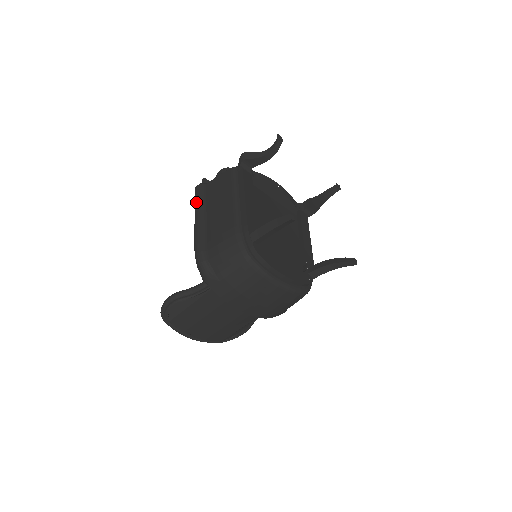
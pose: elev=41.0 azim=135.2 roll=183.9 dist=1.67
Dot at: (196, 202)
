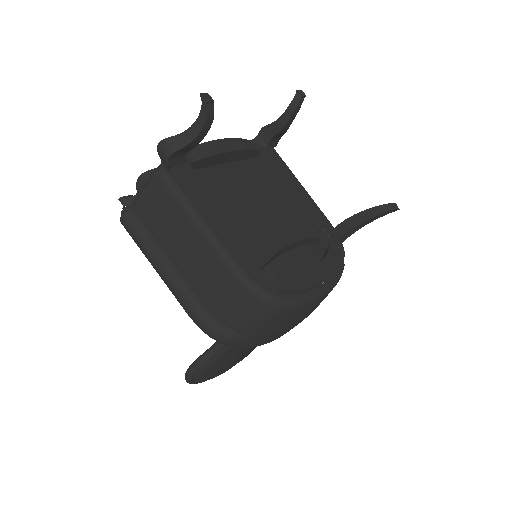
Dot at: (140, 246)
